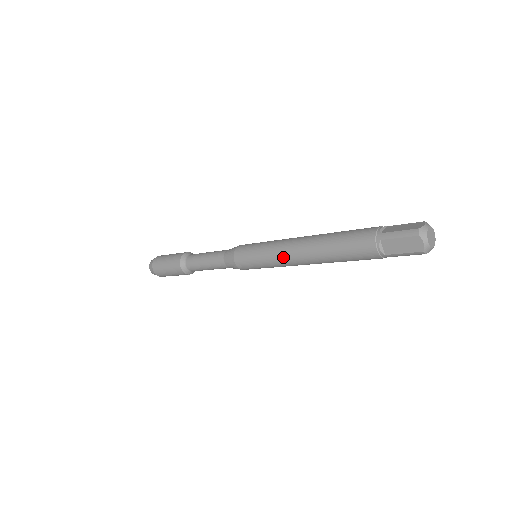
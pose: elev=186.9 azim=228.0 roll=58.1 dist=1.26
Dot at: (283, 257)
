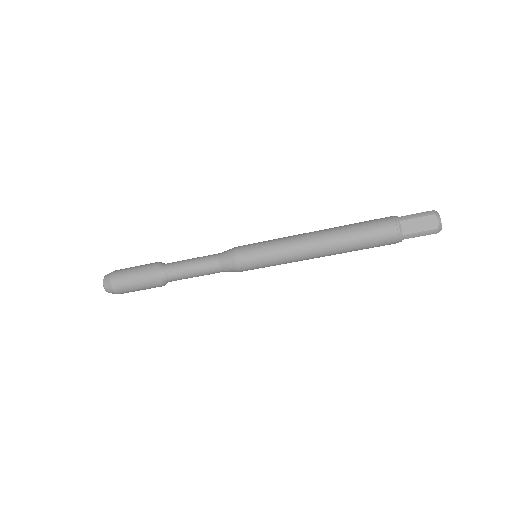
Dot at: (297, 246)
